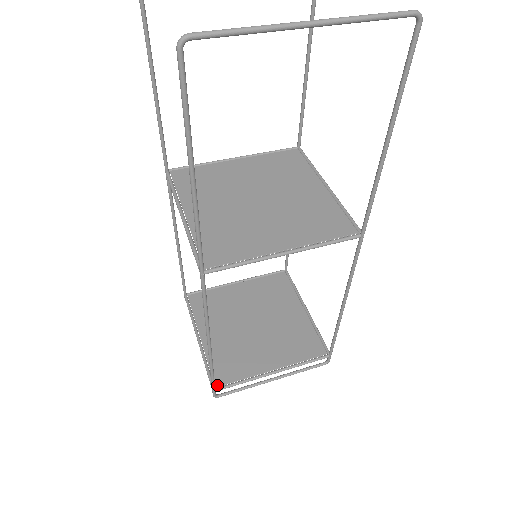
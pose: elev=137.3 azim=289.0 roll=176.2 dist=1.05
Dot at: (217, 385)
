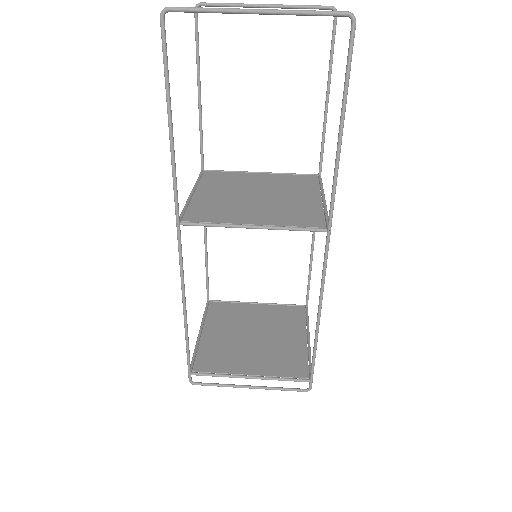
Dot at: (194, 370)
